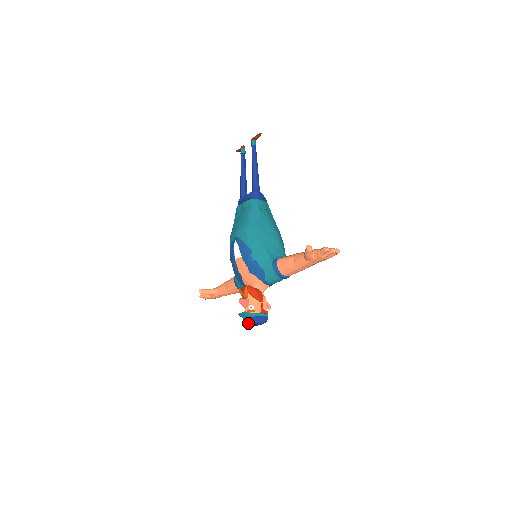
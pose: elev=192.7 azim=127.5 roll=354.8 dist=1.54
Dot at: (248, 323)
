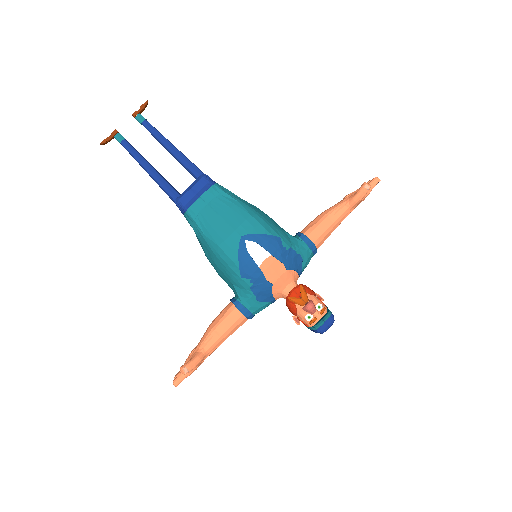
Dot at: (328, 328)
